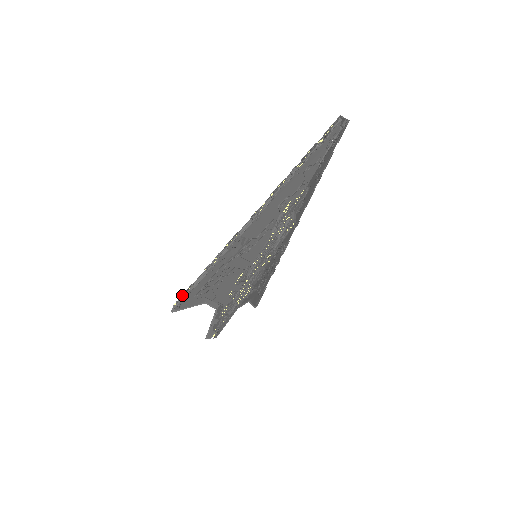
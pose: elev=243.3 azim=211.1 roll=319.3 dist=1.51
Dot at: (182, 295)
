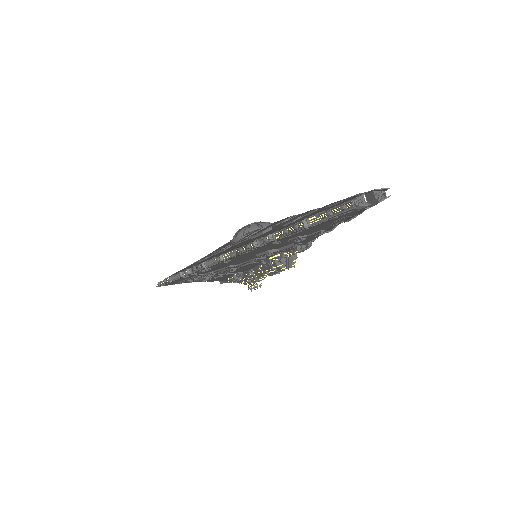
Dot at: (162, 281)
